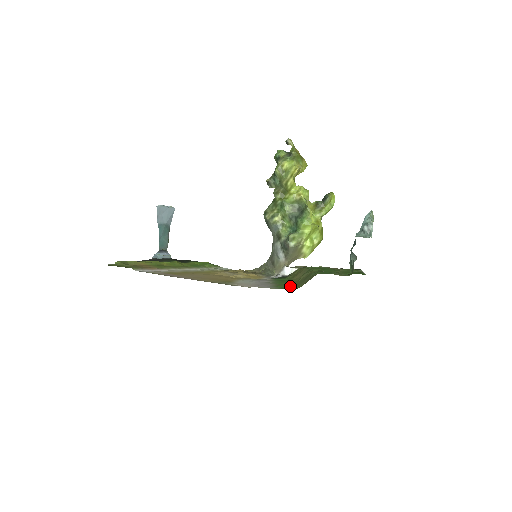
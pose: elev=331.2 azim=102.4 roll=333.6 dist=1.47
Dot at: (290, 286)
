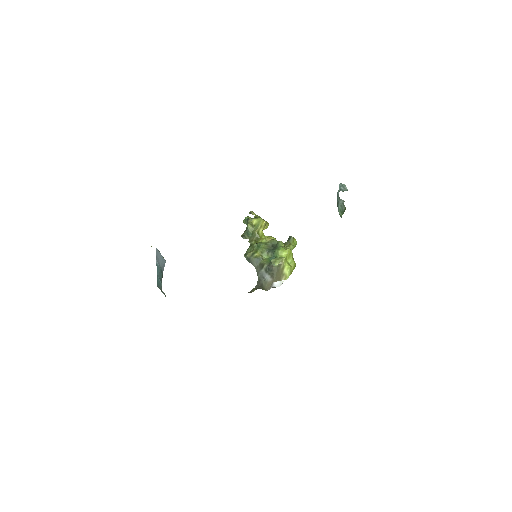
Dot at: occluded
